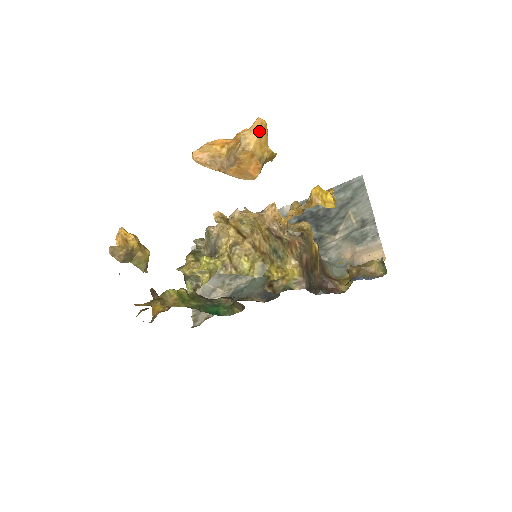
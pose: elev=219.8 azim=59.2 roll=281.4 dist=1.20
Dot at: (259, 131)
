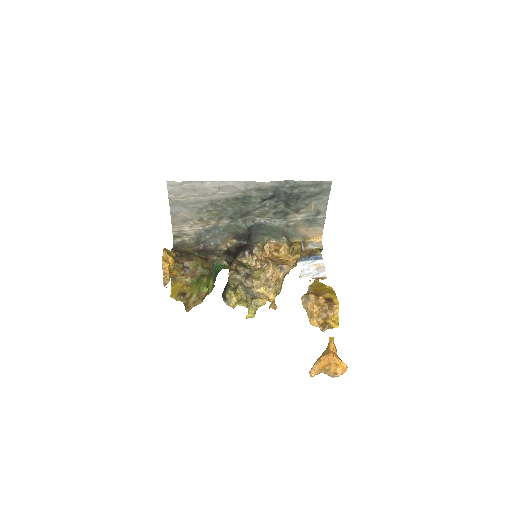
Dot at: occluded
